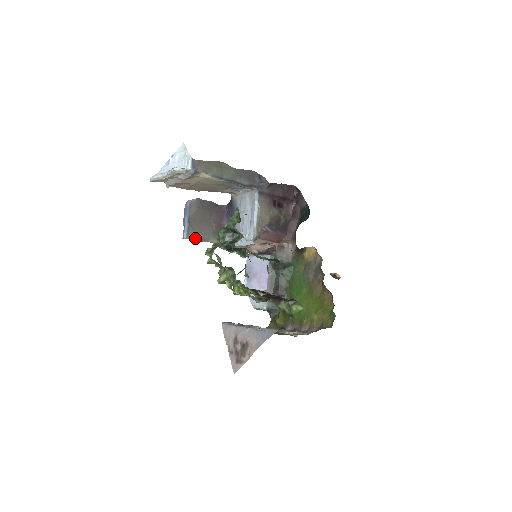
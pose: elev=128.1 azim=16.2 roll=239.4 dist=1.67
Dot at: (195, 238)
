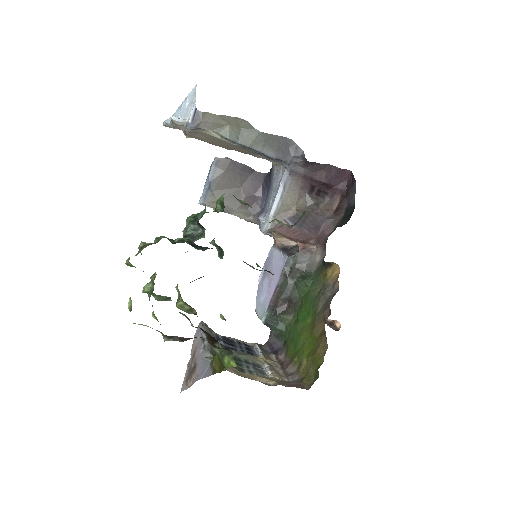
Dot at: (214, 206)
